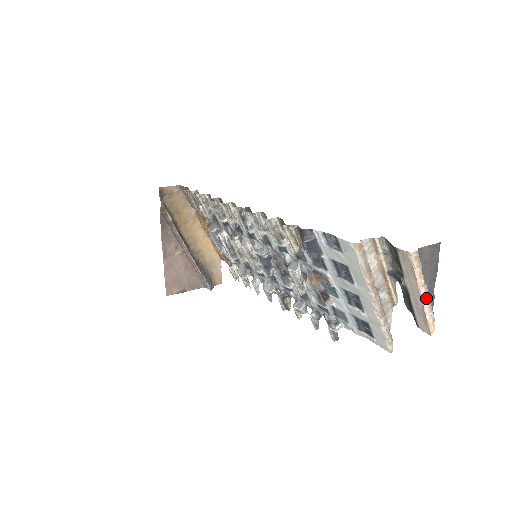
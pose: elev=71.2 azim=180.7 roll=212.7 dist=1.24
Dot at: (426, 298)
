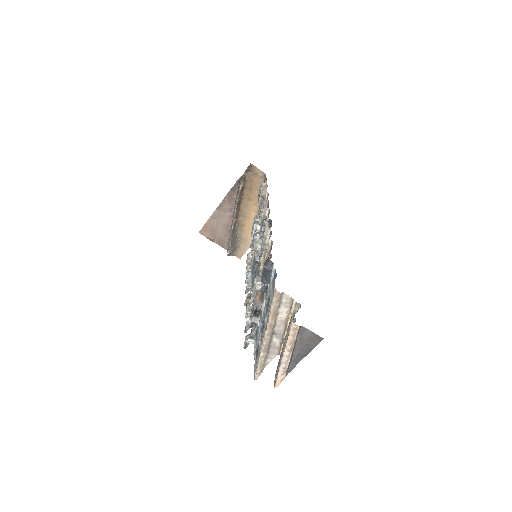
Dot at: (285, 361)
